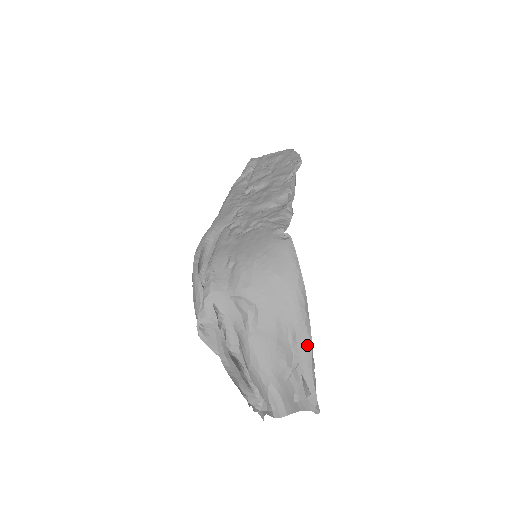
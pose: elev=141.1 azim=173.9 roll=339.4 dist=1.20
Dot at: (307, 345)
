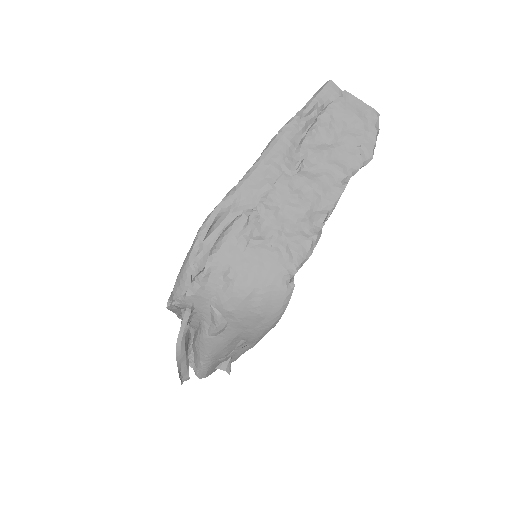
Dot at: (249, 347)
